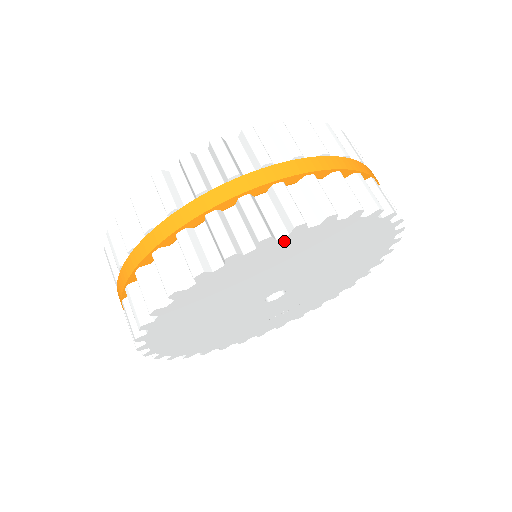
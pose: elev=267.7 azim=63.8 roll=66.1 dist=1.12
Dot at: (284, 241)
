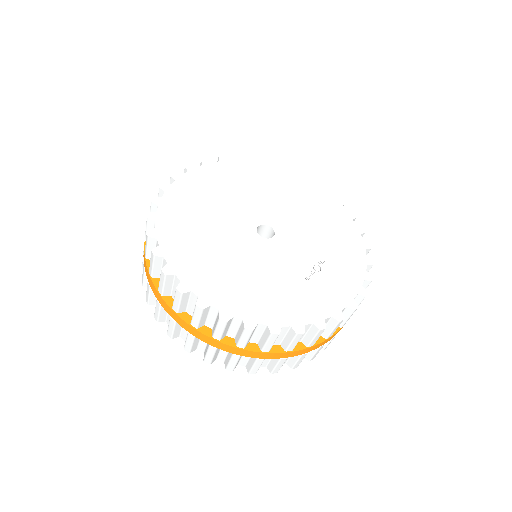
Dot at: (205, 170)
